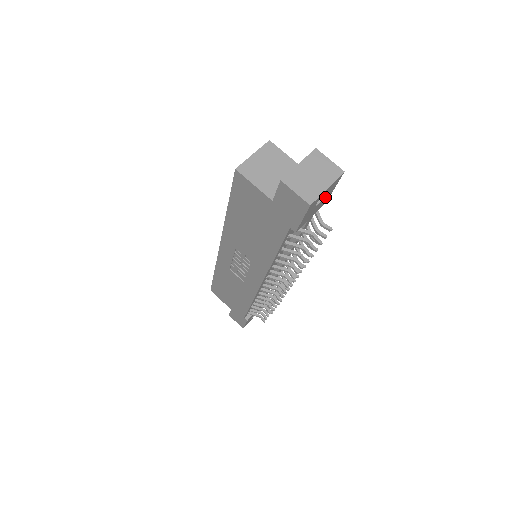
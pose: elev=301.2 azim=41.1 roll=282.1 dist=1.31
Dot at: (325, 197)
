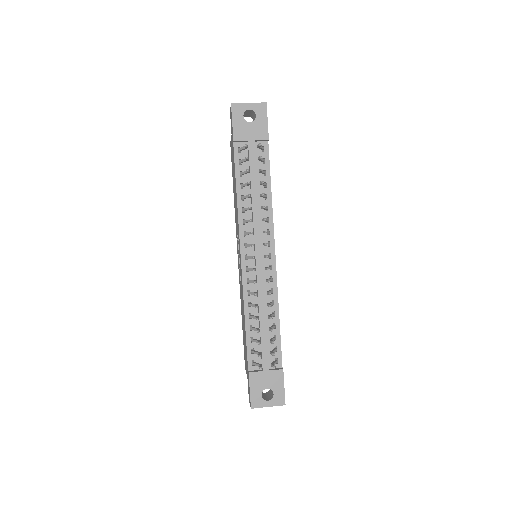
Dot at: (257, 123)
